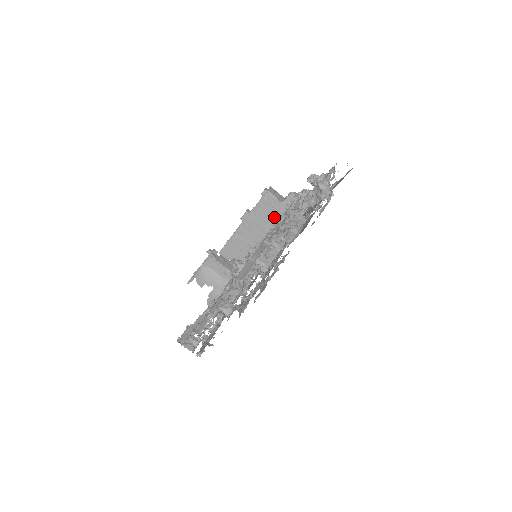
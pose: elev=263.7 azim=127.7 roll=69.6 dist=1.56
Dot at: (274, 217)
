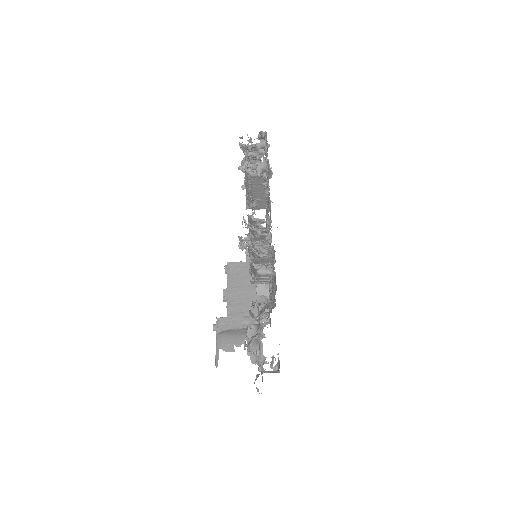
Dot at: occluded
